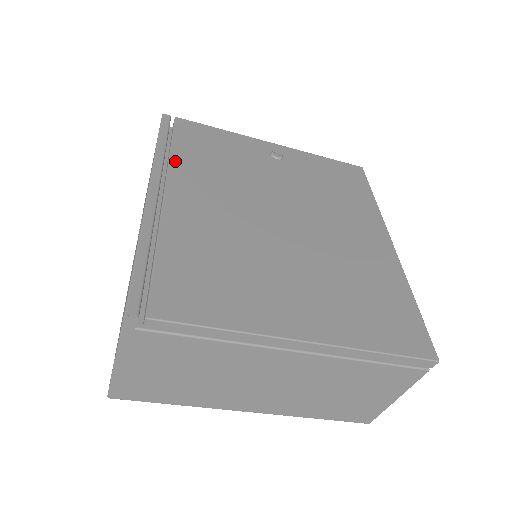
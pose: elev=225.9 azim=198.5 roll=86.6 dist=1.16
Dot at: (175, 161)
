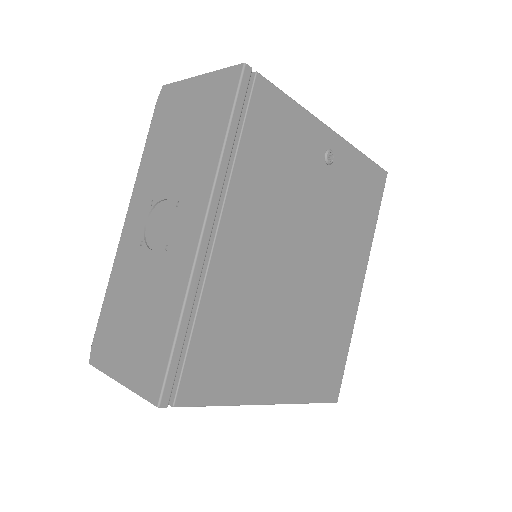
Dot at: (237, 174)
